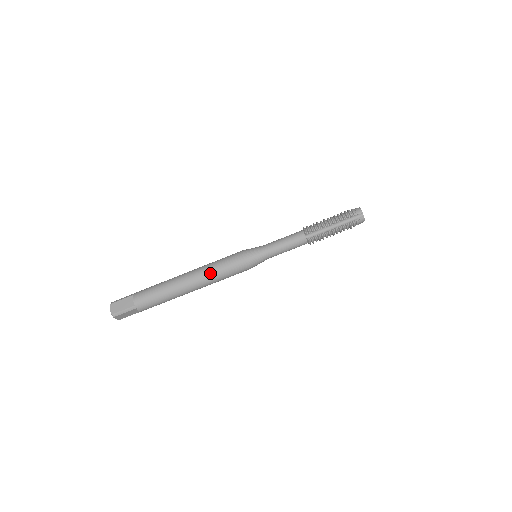
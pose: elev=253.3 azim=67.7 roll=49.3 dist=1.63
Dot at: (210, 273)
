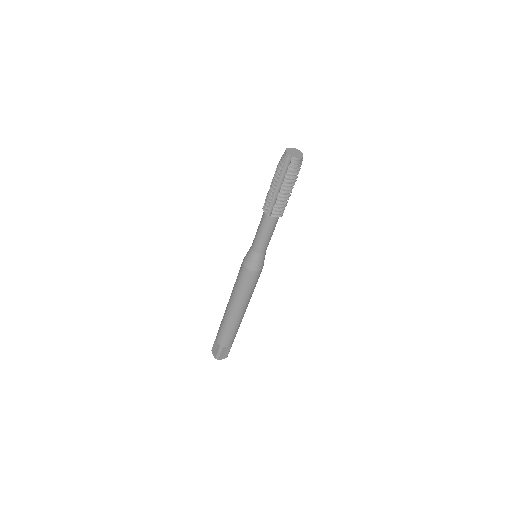
Dot at: (236, 294)
